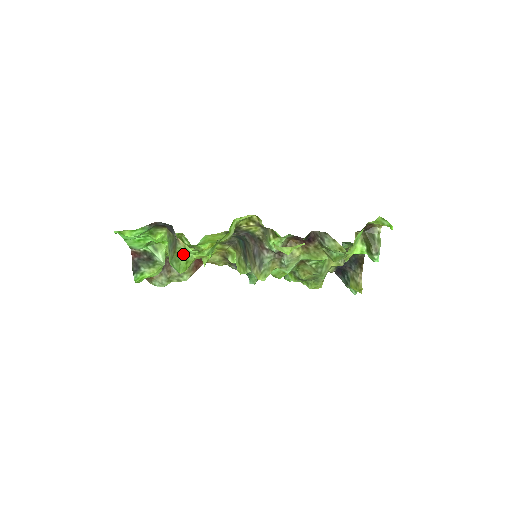
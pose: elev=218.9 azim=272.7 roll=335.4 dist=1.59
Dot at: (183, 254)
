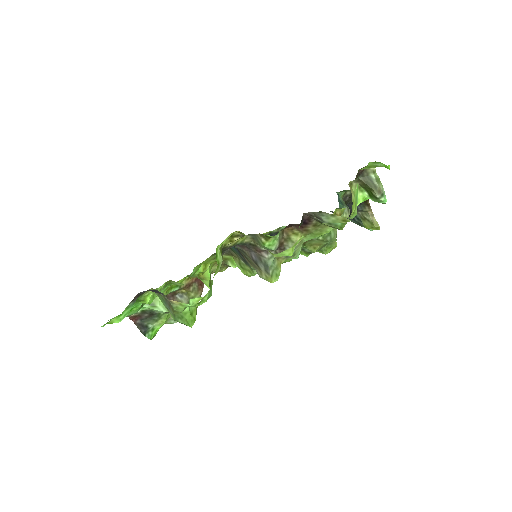
Dot at: (183, 310)
